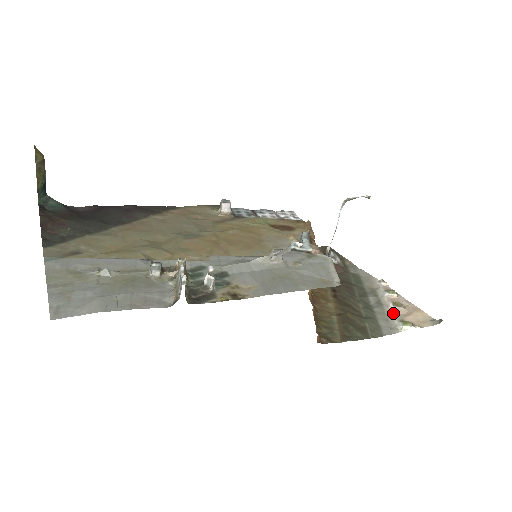
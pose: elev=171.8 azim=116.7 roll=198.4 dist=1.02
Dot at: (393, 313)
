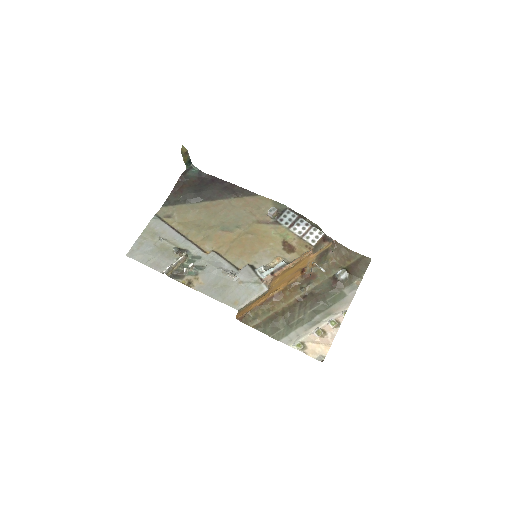
Dot at: (308, 335)
